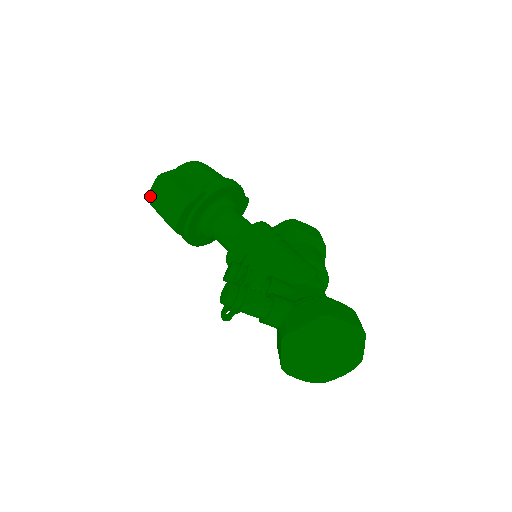
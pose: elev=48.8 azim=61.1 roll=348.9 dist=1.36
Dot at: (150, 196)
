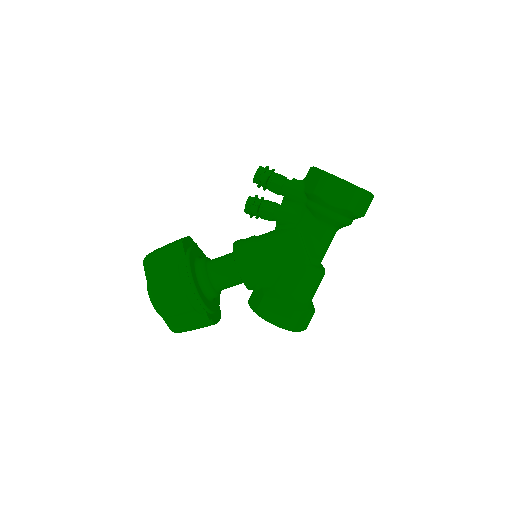
Dot at: (148, 254)
